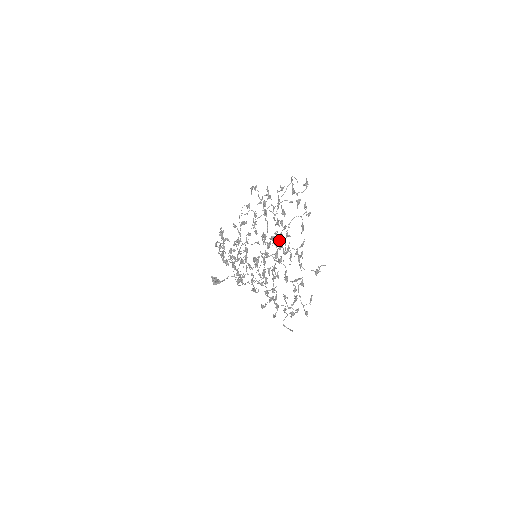
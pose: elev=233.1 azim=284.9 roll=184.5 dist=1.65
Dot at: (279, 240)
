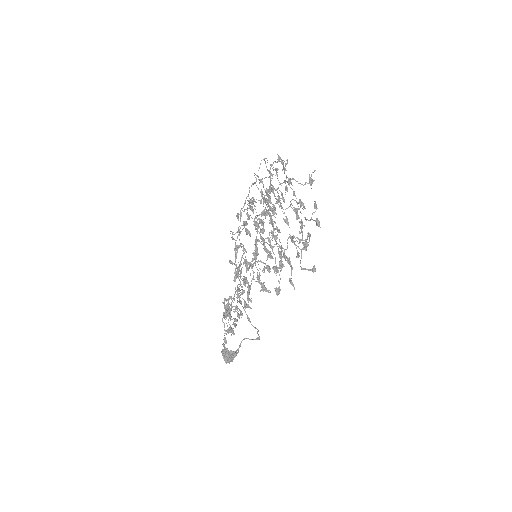
Dot at: (269, 205)
